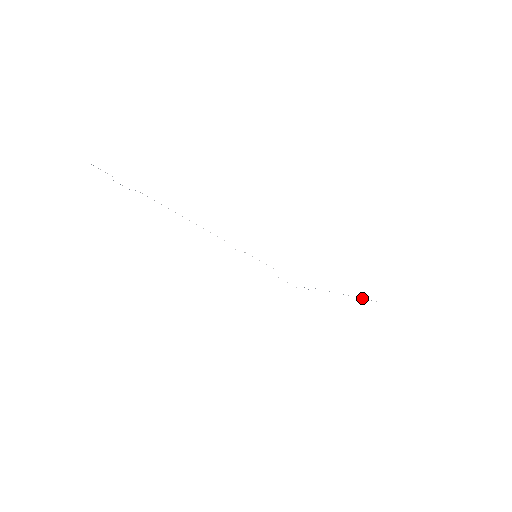
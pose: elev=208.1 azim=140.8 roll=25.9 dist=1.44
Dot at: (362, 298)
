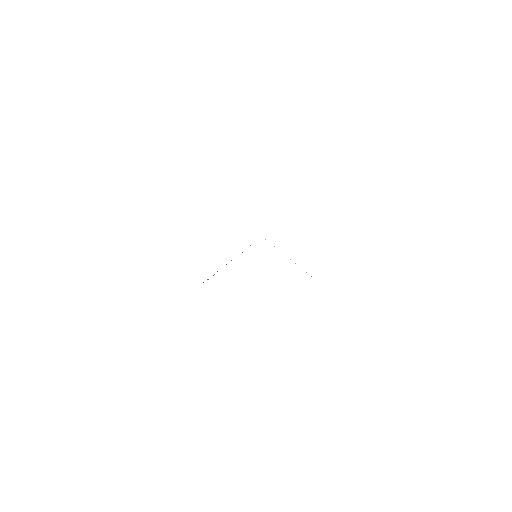
Dot at: occluded
